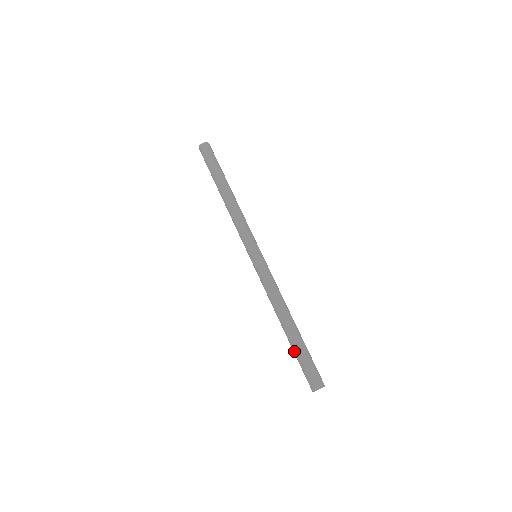
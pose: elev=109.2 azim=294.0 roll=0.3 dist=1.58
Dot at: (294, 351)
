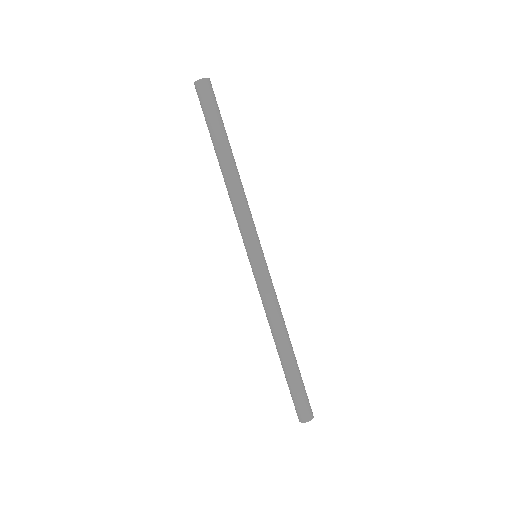
Dot at: (286, 377)
